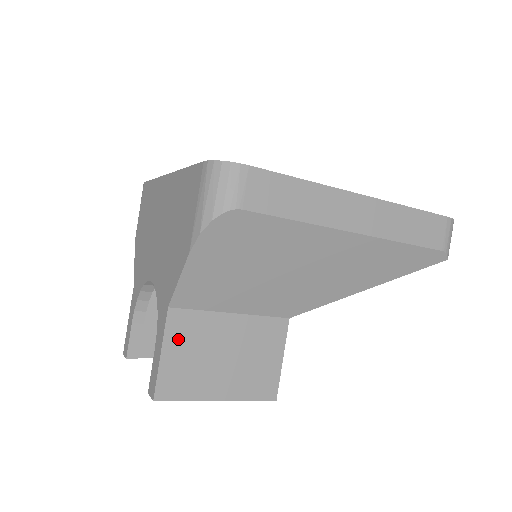
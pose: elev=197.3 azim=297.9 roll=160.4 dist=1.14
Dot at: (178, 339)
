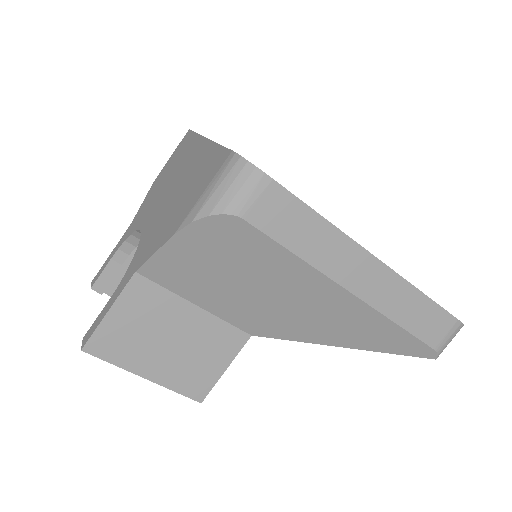
Dot at: (131, 305)
